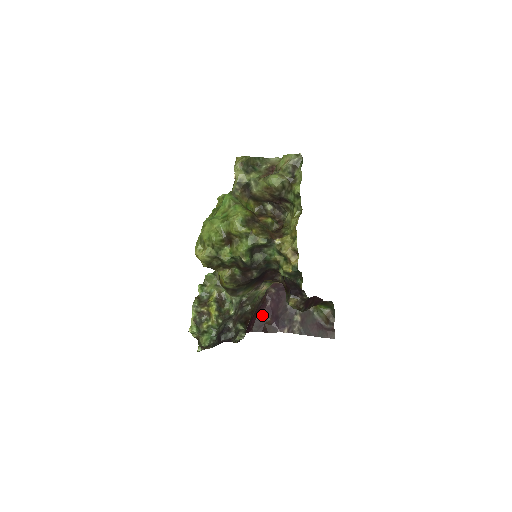
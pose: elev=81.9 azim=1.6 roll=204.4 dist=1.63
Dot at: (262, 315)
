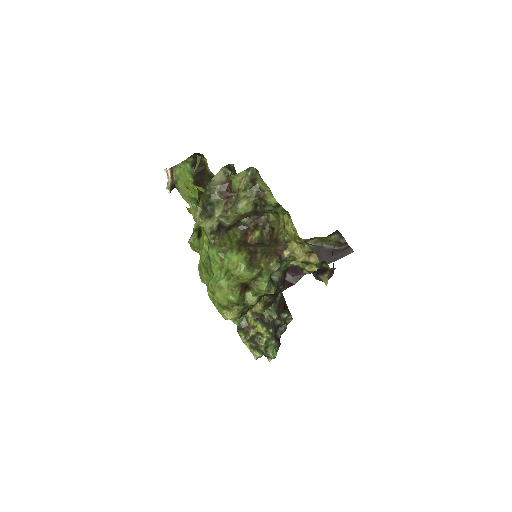
Dot at: occluded
